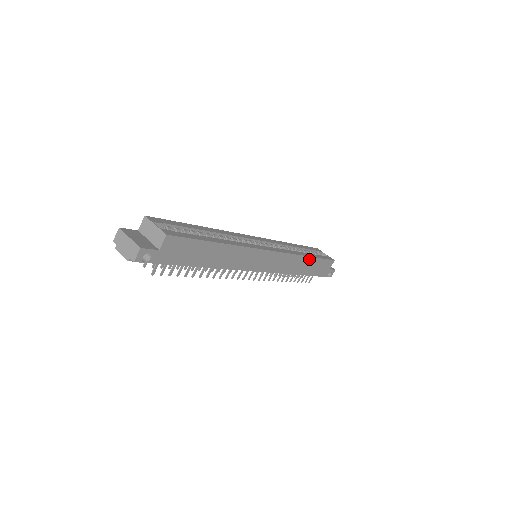
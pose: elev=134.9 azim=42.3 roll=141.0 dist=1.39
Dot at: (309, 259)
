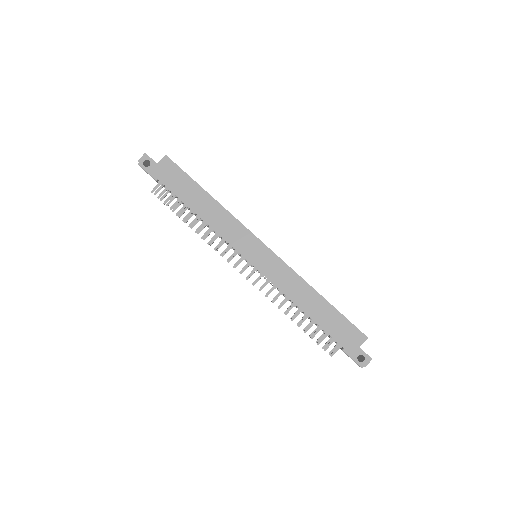
Dot at: (320, 298)
